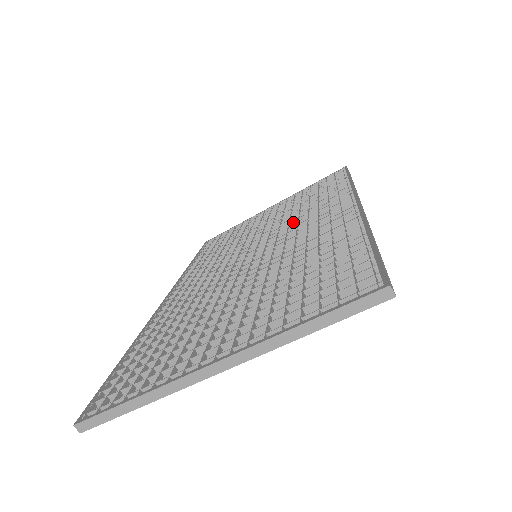
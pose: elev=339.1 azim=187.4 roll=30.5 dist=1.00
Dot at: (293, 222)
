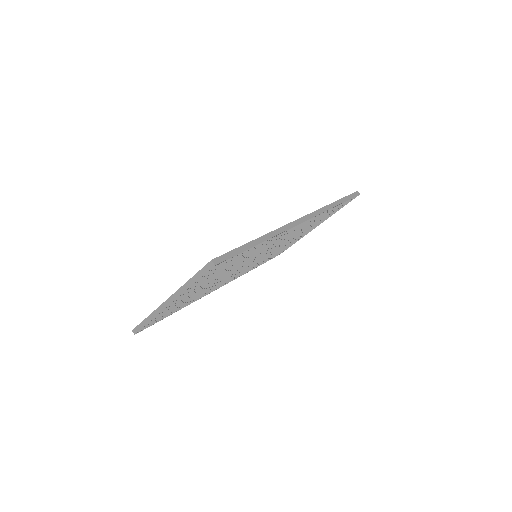
Dot at: occluded
